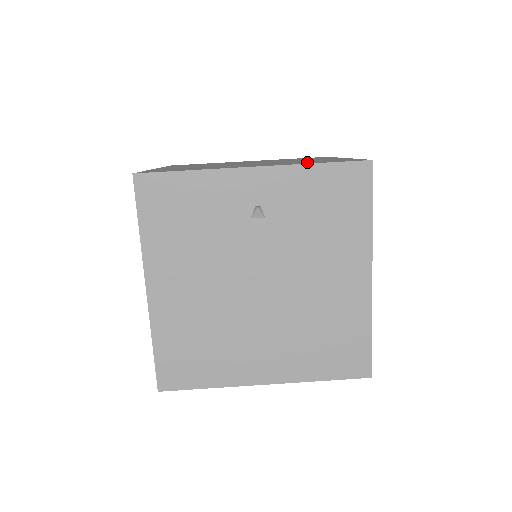
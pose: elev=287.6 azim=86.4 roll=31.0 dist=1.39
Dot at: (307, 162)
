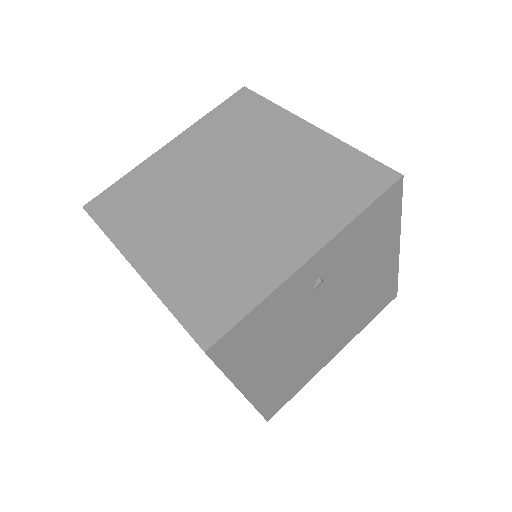
Dot at: (331, 199)
